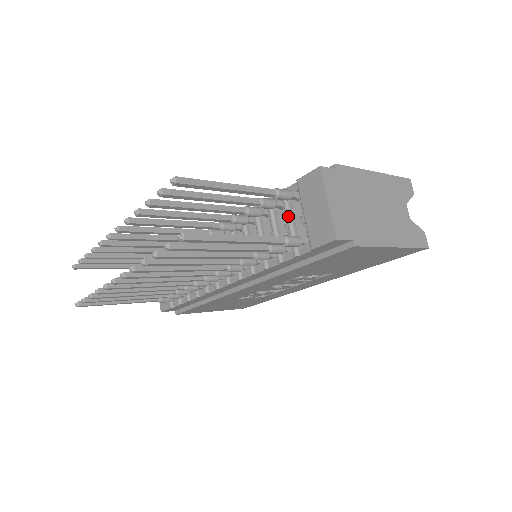
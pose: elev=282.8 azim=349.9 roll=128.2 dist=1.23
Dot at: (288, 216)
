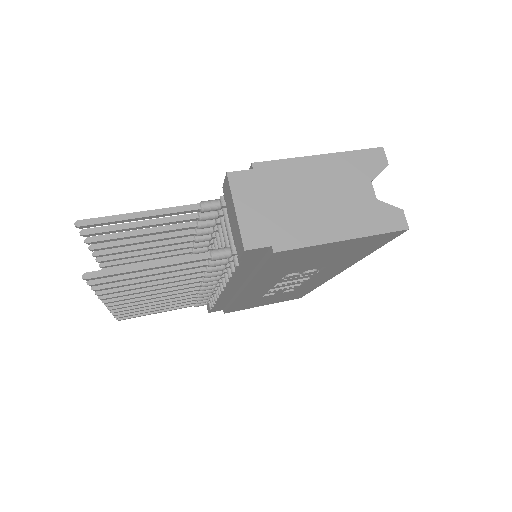
Dot at: (226, 225)
